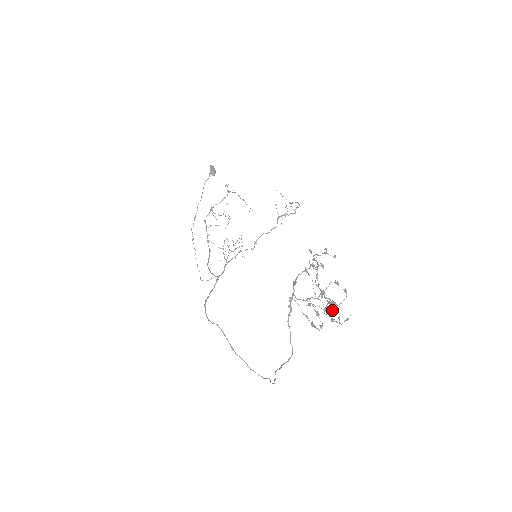
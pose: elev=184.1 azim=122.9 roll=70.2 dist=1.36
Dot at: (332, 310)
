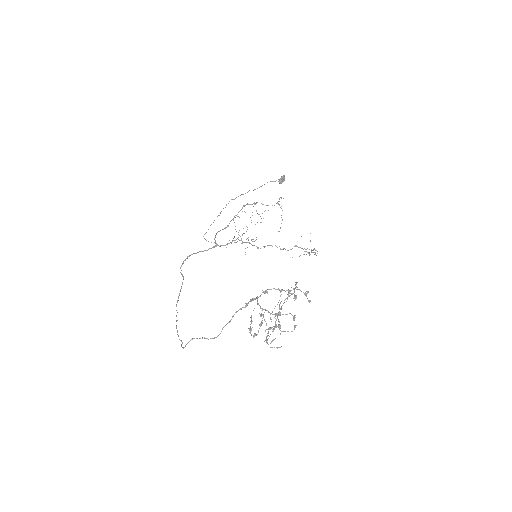
Dot at: (274, 329)
